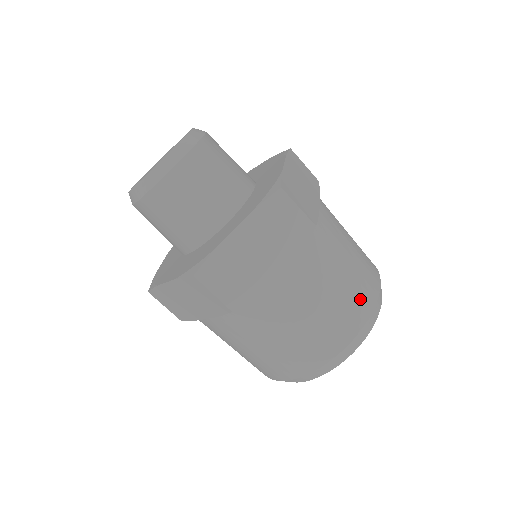
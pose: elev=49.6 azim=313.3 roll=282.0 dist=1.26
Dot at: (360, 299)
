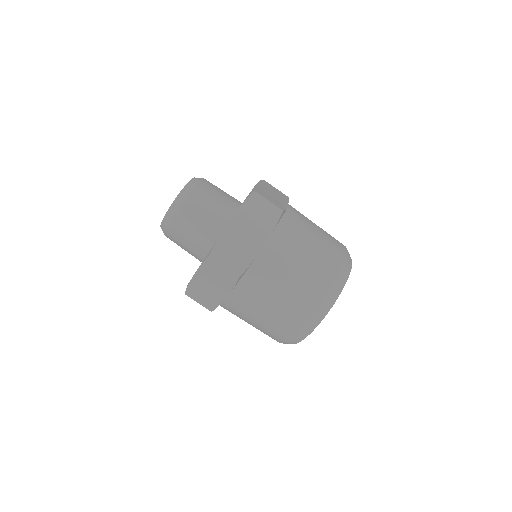
Dot at: (330, 259)
